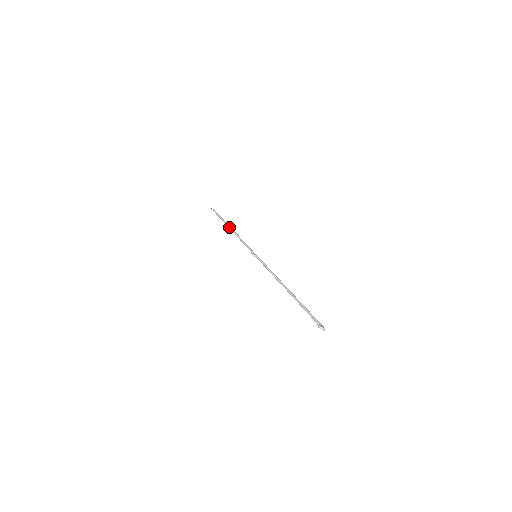
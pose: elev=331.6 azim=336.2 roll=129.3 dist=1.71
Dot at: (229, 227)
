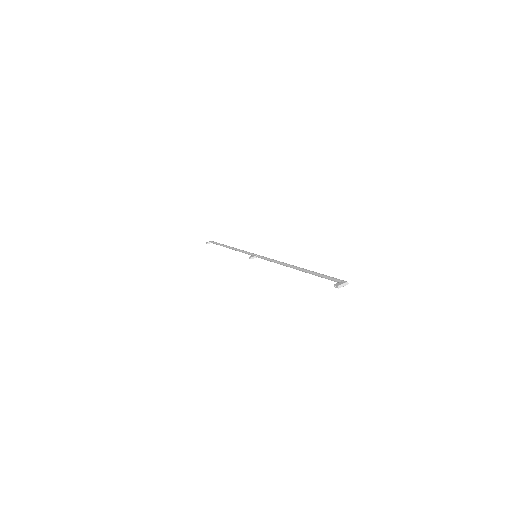
Dot at: (226, 247)
